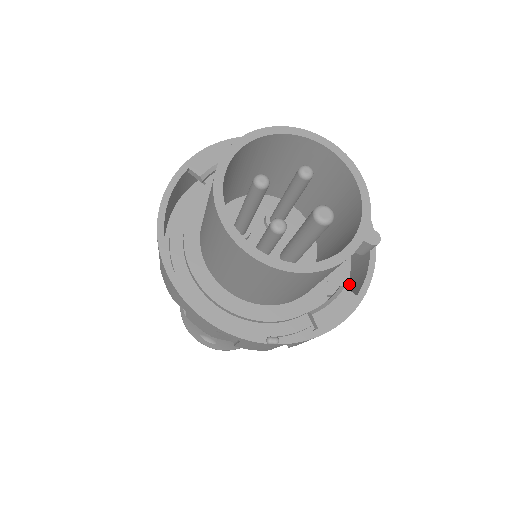
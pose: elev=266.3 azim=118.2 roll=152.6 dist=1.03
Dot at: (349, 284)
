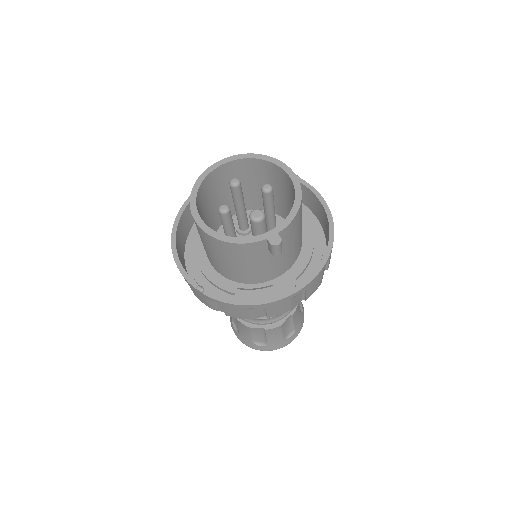
Dot at: occluded
